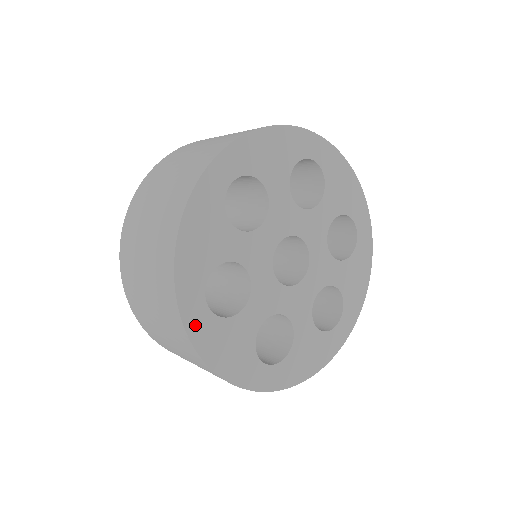
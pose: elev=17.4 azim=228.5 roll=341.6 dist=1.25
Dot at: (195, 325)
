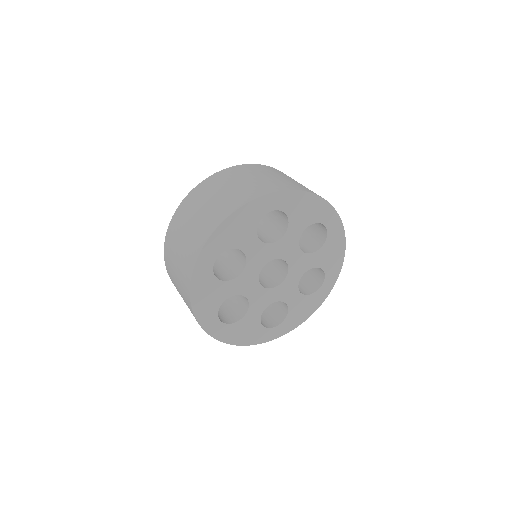
Dot at: (200, 271)
